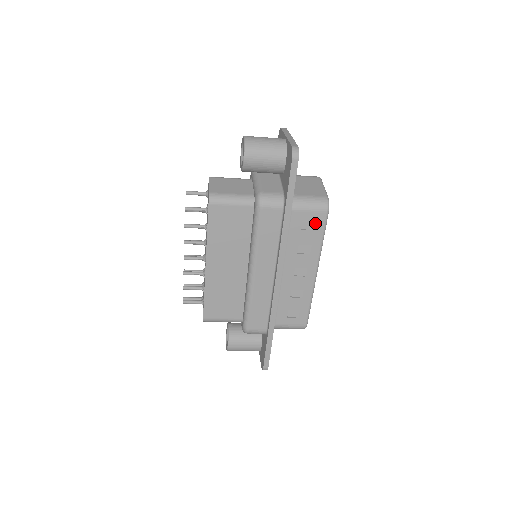
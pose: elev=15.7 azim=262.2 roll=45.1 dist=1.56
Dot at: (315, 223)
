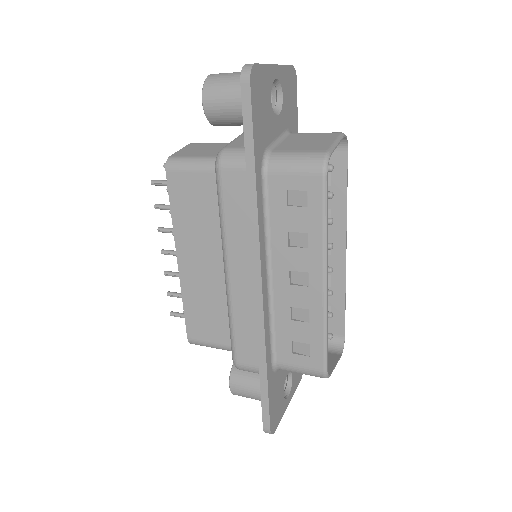
Dot at: (307, 194)
